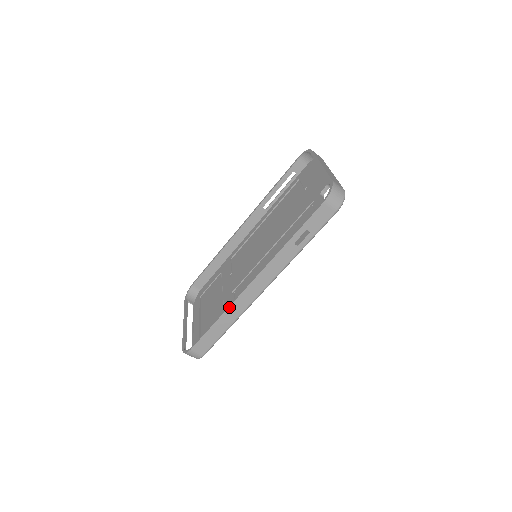
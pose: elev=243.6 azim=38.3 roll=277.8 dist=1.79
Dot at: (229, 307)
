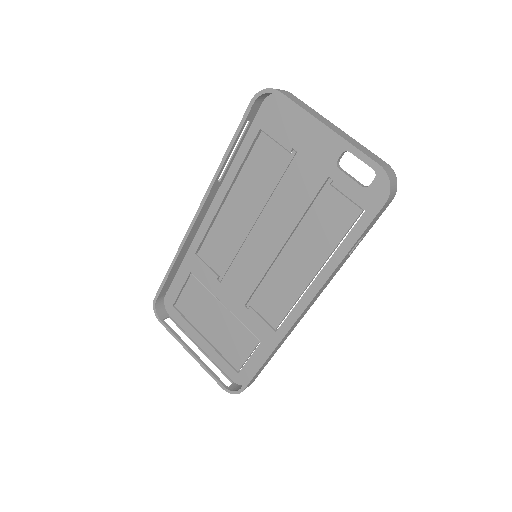
Dot at: (280, 342)
